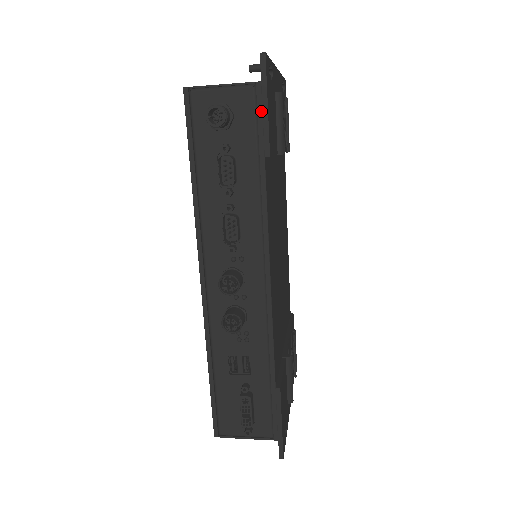
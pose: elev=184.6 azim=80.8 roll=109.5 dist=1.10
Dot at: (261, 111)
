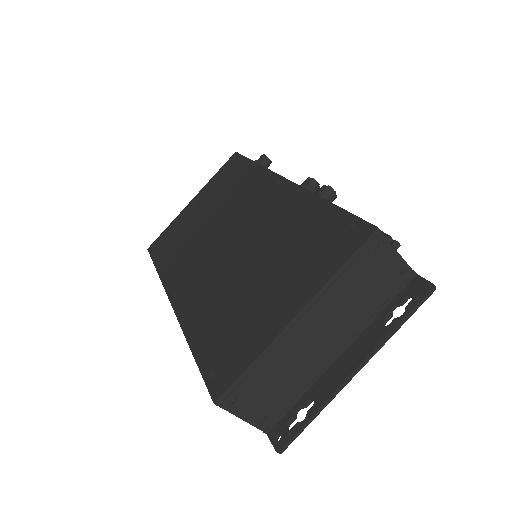
Dot at: occluded
